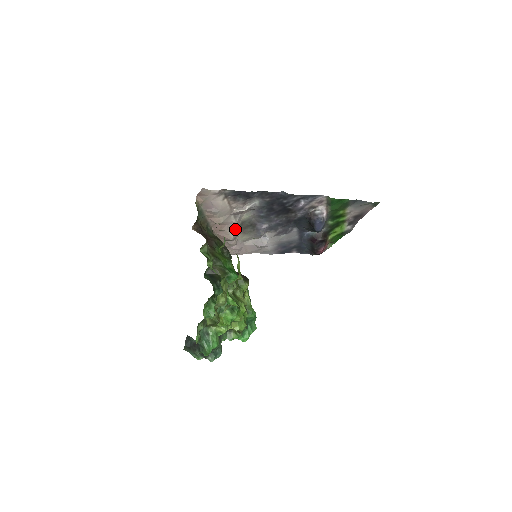
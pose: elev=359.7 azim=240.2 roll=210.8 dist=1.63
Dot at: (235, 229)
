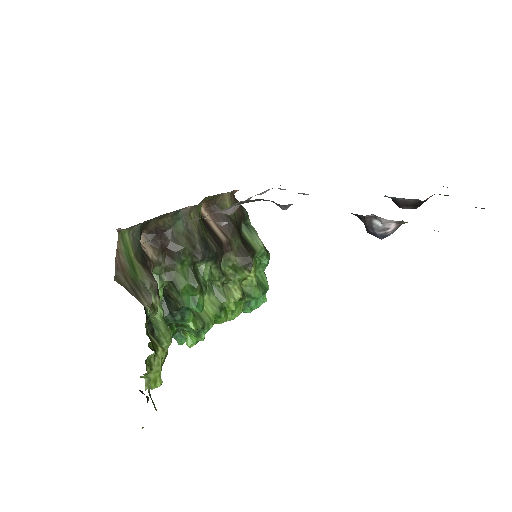
Dot at: occluded
